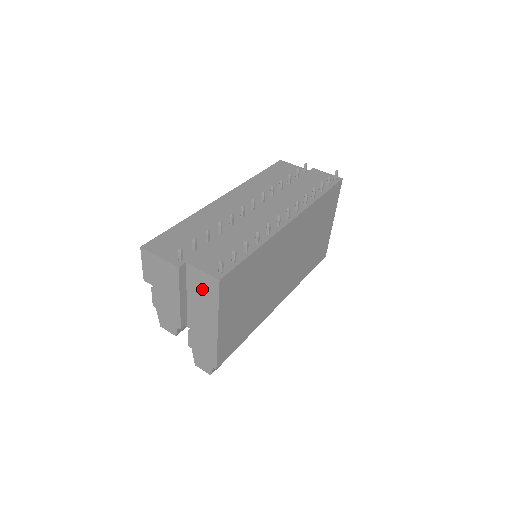
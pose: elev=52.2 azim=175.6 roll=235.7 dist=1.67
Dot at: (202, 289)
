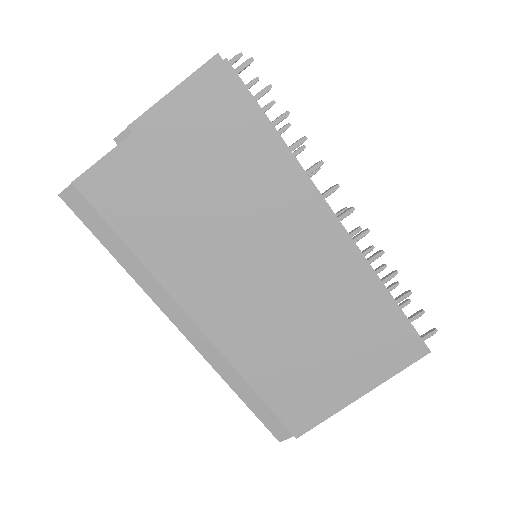
Dot at: occluded
